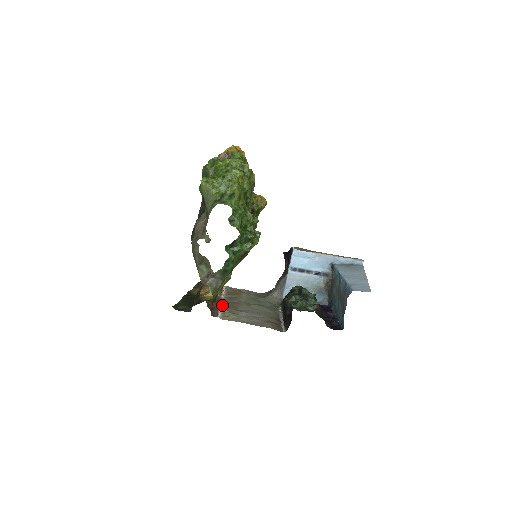
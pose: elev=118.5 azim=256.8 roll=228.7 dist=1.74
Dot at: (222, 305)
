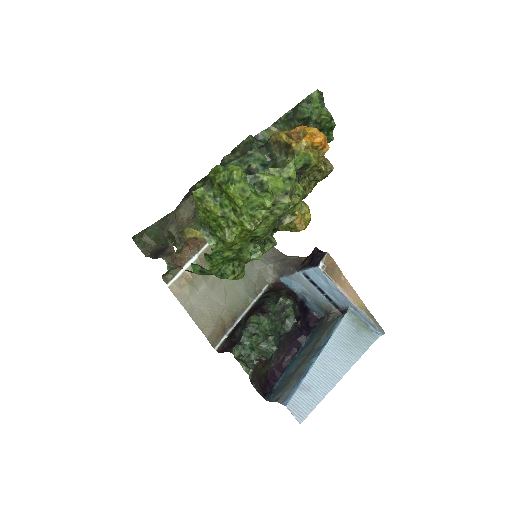
Dot at: (196, 258)
